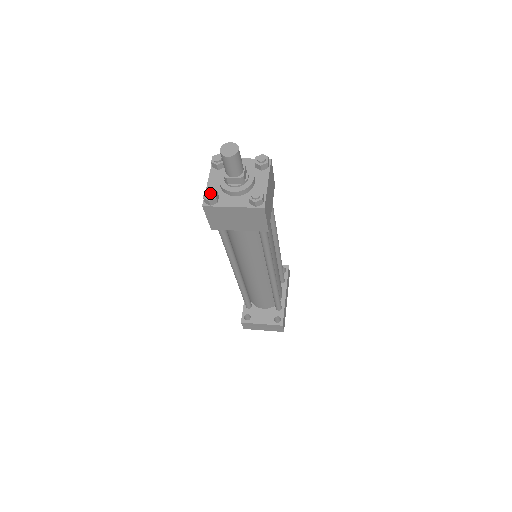
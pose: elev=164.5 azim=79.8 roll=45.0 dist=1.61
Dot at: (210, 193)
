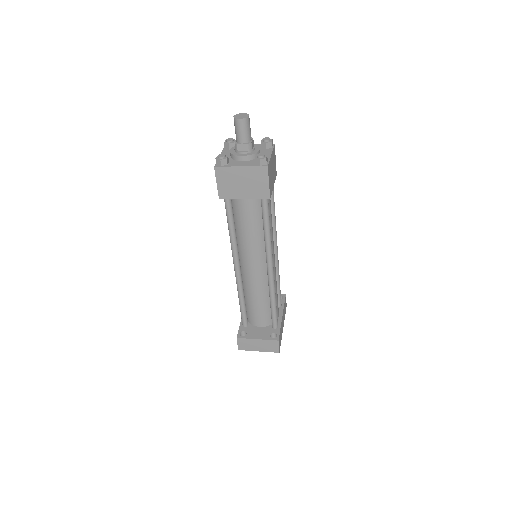
Dot at: (222, 155)
